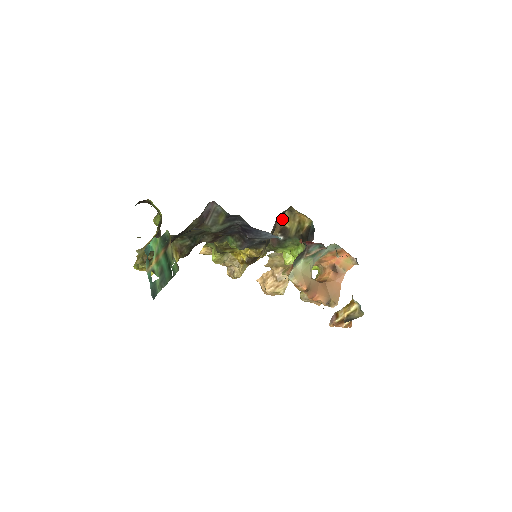
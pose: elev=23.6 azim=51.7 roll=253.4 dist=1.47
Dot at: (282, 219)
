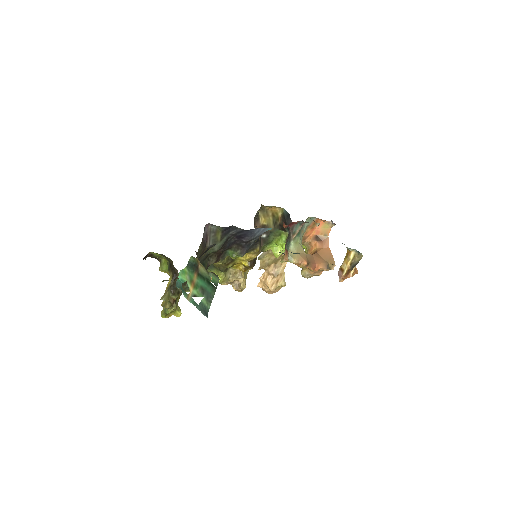
Dot at: (258, 220)
